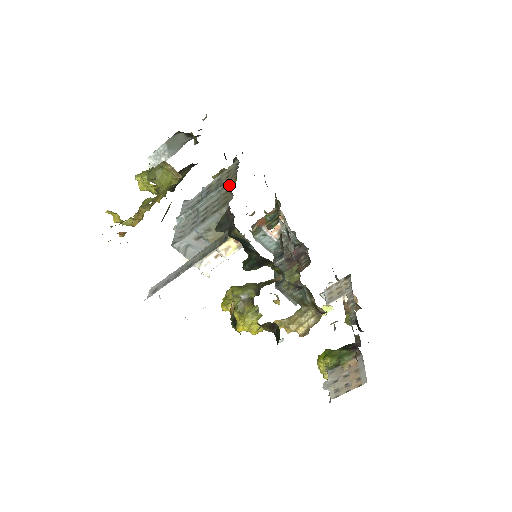
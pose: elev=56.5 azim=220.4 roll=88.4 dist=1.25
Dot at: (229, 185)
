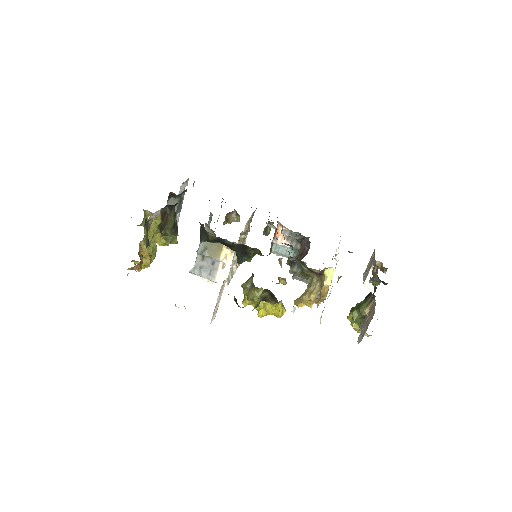
Dot at: occluded
